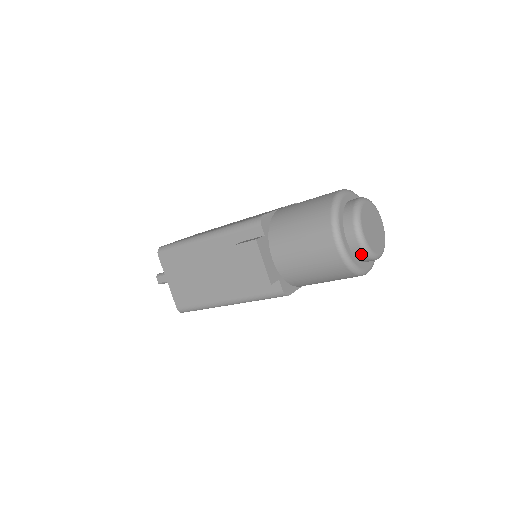
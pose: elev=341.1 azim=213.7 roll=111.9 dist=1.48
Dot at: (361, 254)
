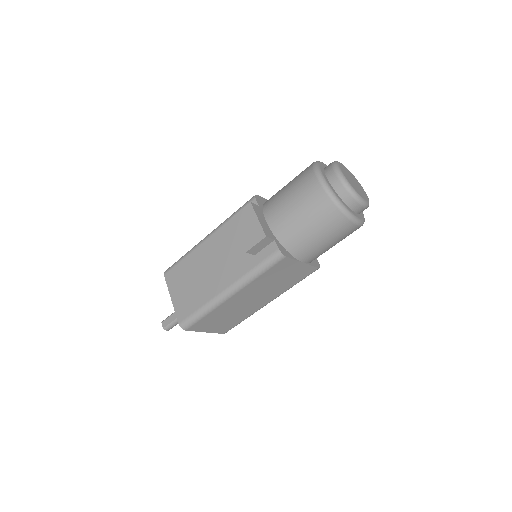
Dot at: (345, 192)
